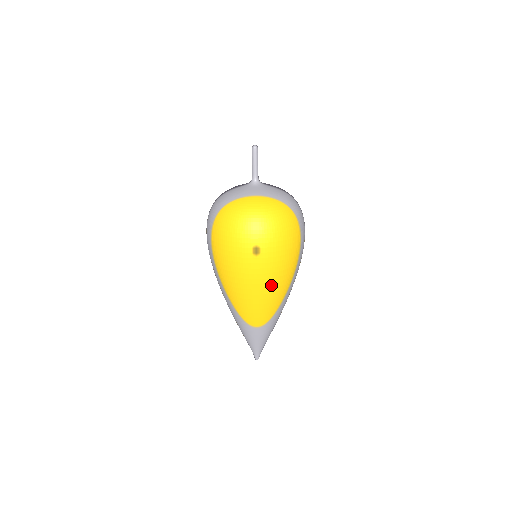
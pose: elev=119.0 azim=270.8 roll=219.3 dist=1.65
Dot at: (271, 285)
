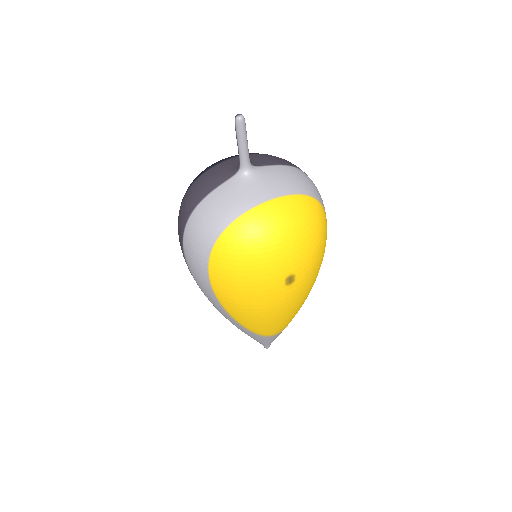
Dot at: (303, 299)
